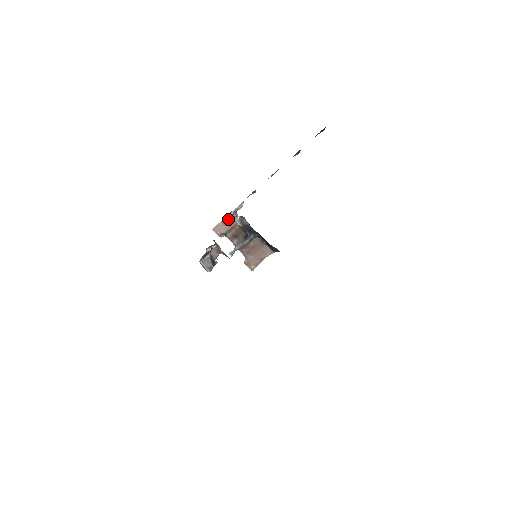
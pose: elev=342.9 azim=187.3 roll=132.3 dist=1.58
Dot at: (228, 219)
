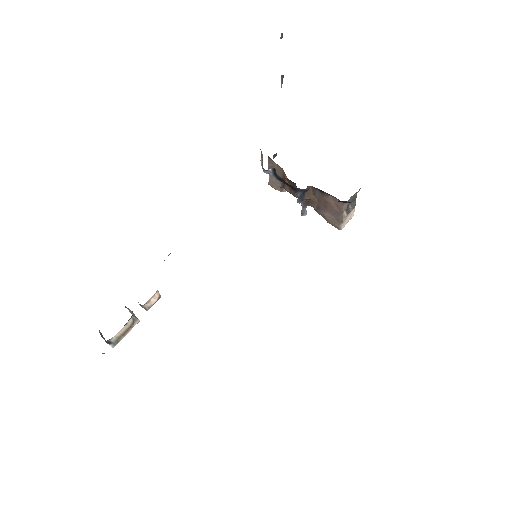
Dot at: occluded
